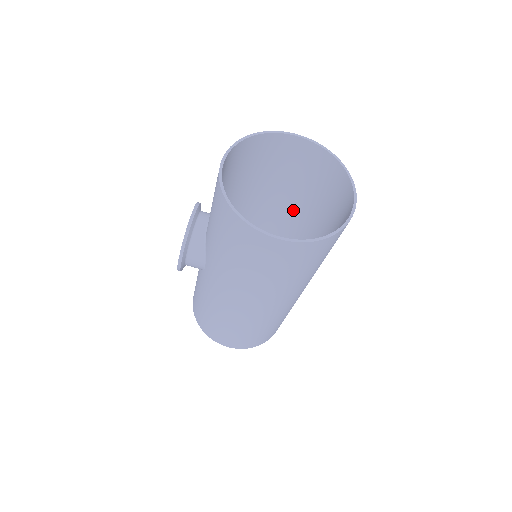
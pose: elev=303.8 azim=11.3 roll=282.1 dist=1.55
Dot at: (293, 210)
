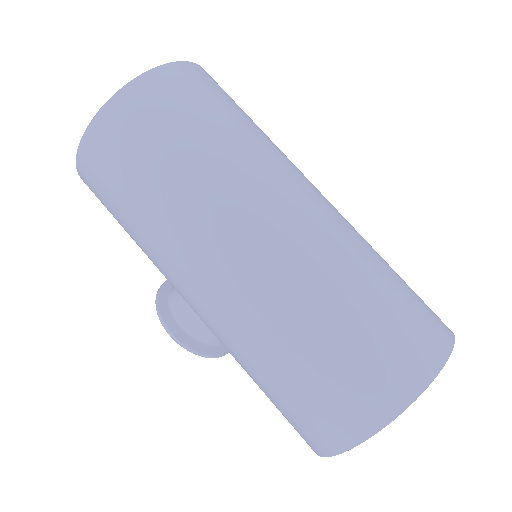
Dot at: occluded
